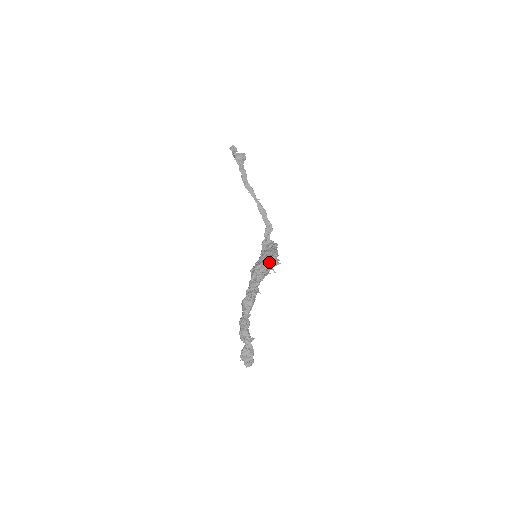
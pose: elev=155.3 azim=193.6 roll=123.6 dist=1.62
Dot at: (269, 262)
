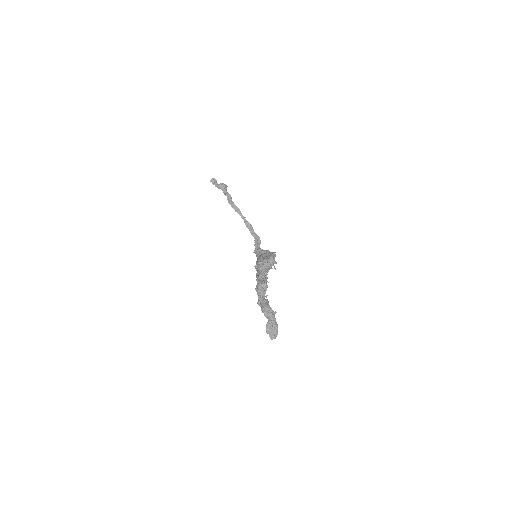
Dot at: (271, 257)
